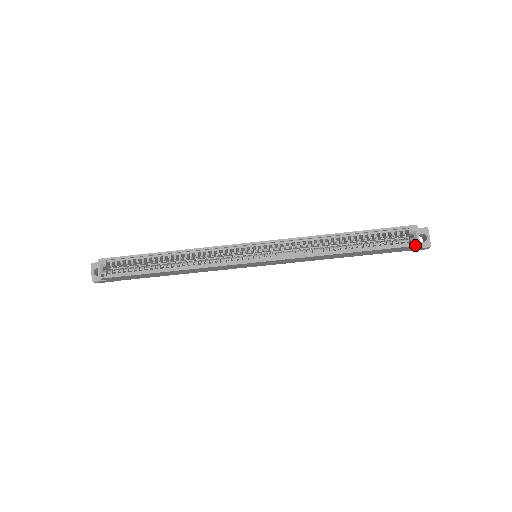
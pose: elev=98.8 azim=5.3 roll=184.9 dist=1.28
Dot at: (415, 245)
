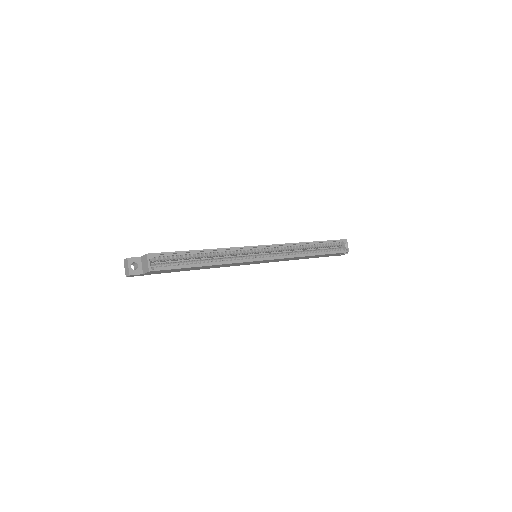
Dot at: (347, 252)
